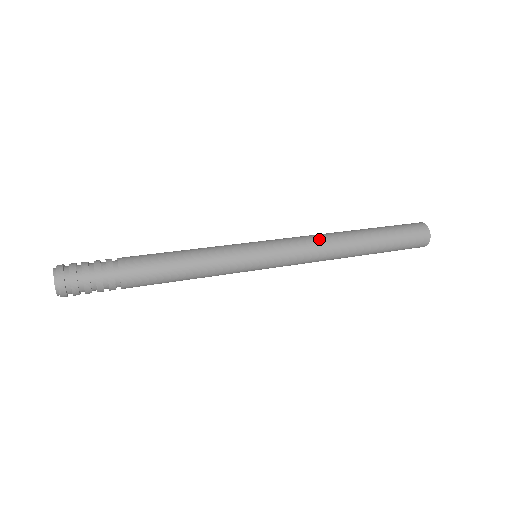
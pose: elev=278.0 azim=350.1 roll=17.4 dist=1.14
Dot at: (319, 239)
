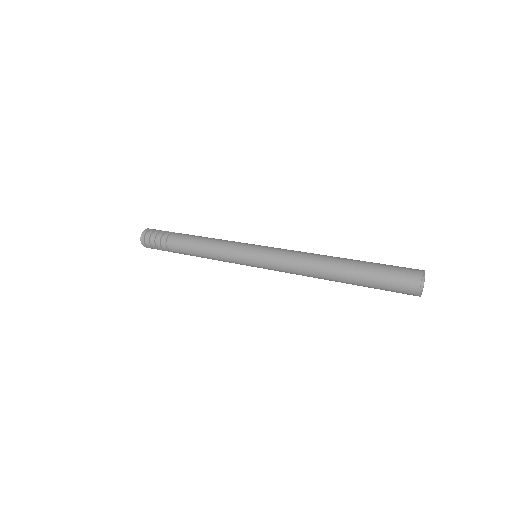
Dot at: (299, 264)
